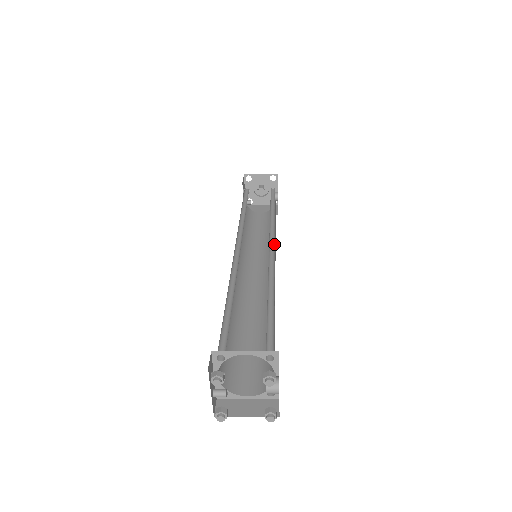
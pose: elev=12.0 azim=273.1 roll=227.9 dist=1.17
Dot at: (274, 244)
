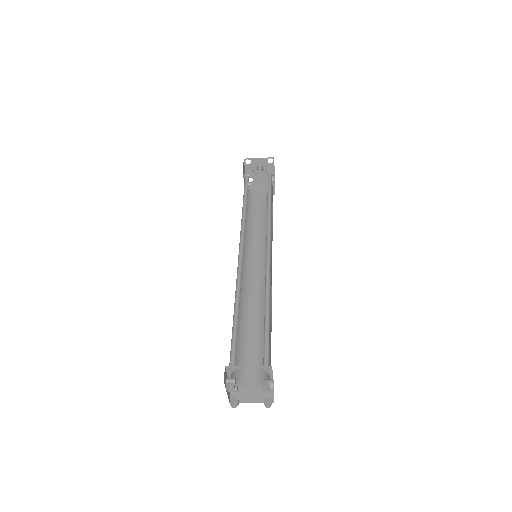
Dot at: (270, 249)
